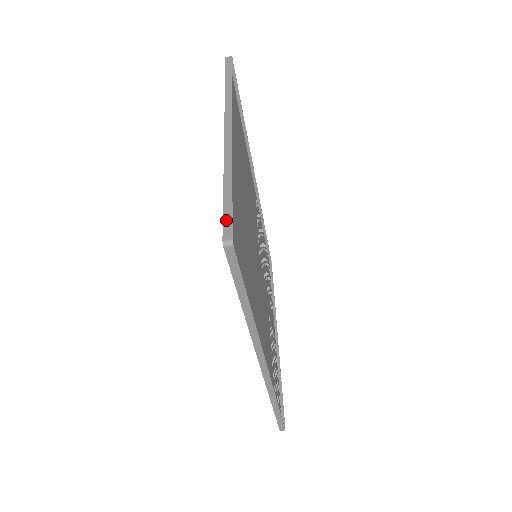
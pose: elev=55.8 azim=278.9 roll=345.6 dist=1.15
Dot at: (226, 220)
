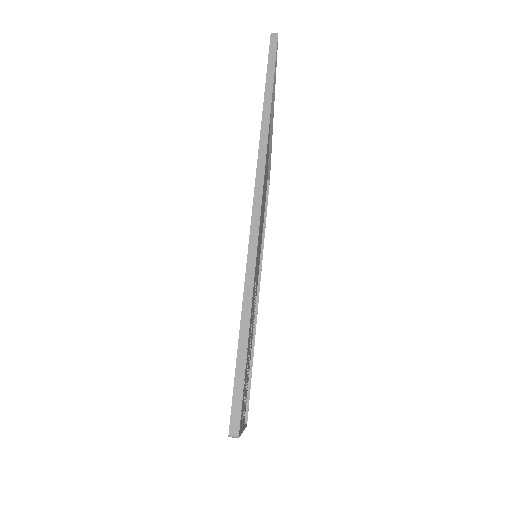
Dot at: occluded
